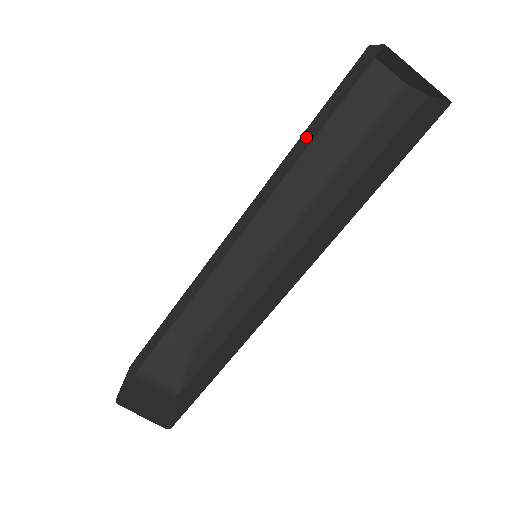
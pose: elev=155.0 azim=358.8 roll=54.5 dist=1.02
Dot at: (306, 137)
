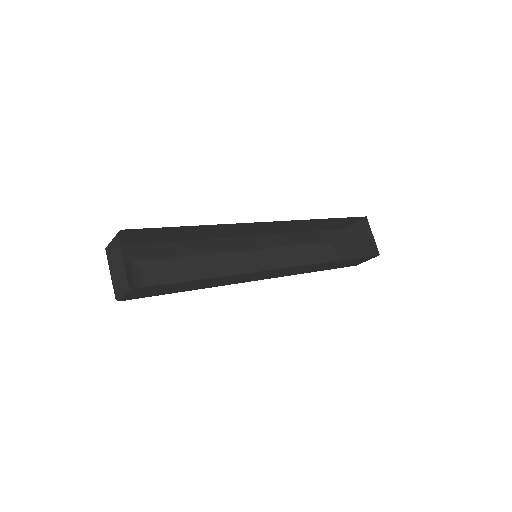
Dot at: (318, 225)
